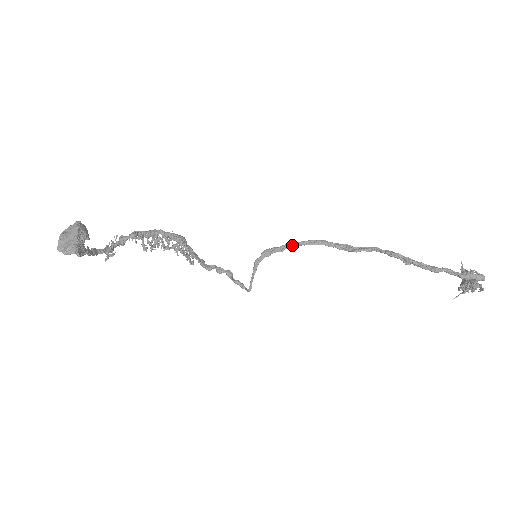
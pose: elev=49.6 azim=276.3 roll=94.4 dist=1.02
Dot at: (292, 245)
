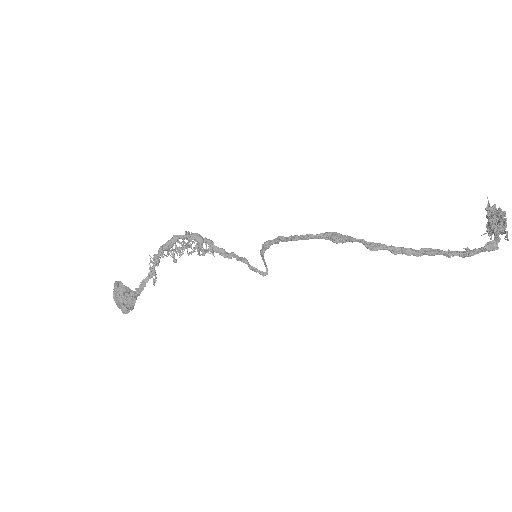
Dot at: (282, 241)
